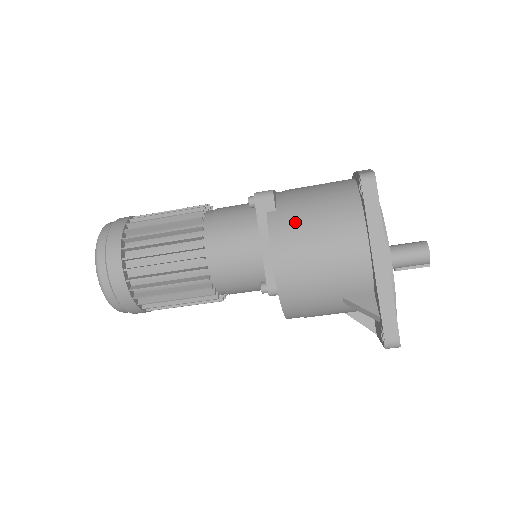
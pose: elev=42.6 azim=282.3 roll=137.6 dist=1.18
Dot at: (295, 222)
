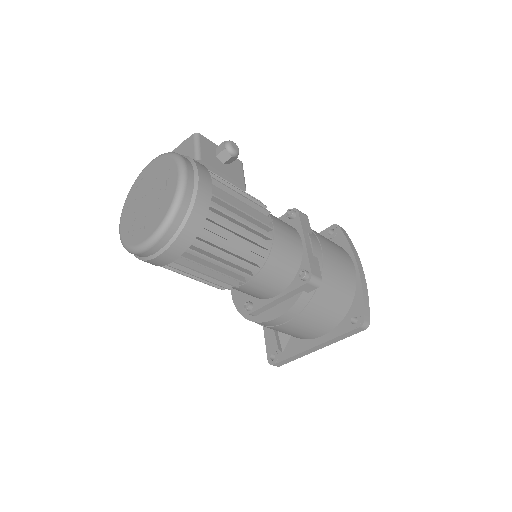
Dot at: (309, 310)
